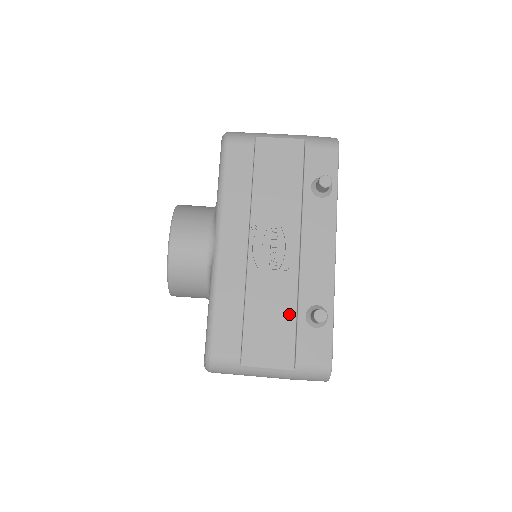
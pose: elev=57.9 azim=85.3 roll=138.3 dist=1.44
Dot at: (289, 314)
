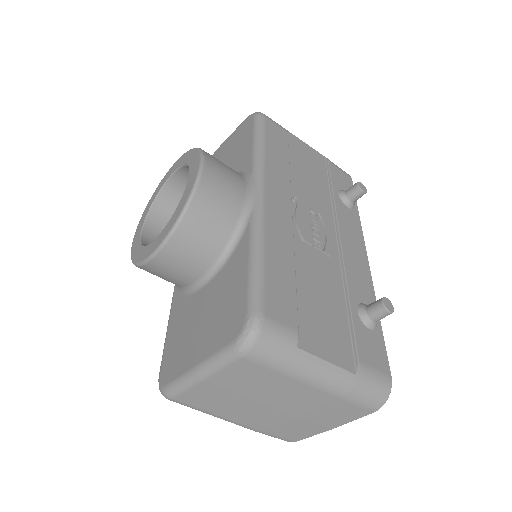
Dot at: (340, 304)
